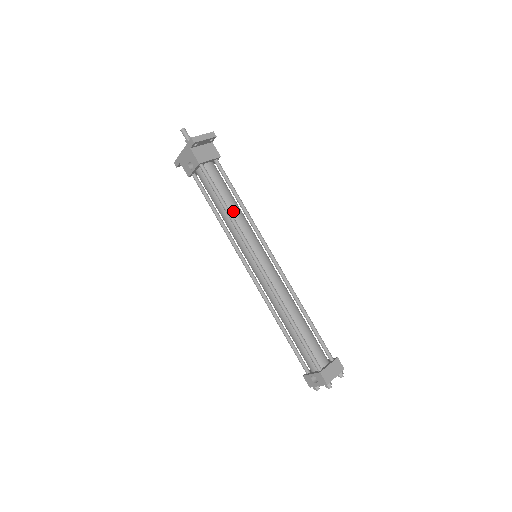
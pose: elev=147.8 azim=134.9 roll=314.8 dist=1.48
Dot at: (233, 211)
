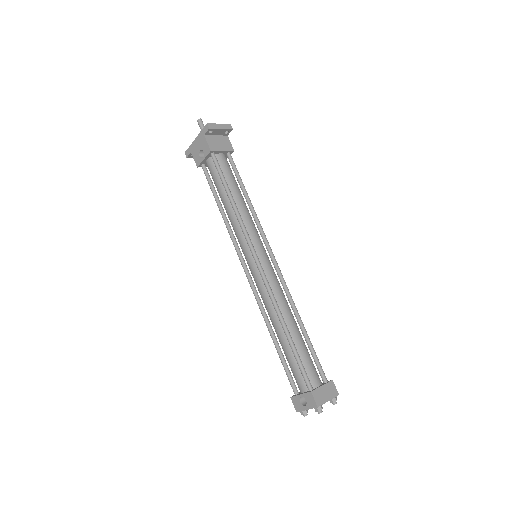
Dot at: (238, 204)
